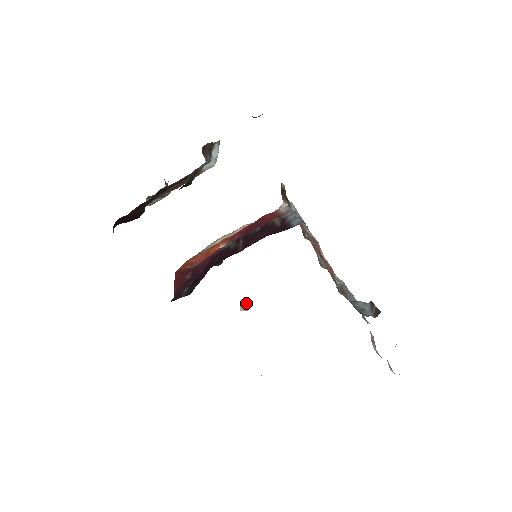
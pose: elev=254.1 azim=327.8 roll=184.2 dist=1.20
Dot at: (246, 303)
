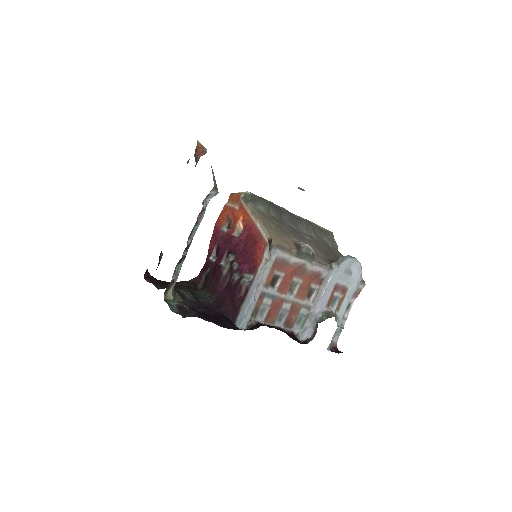
Dot at: (302, 190)
